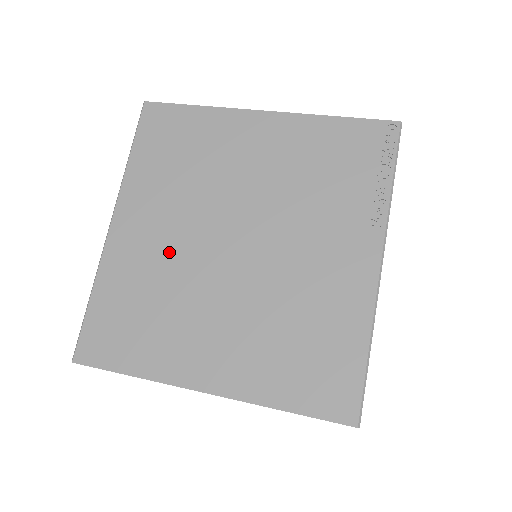
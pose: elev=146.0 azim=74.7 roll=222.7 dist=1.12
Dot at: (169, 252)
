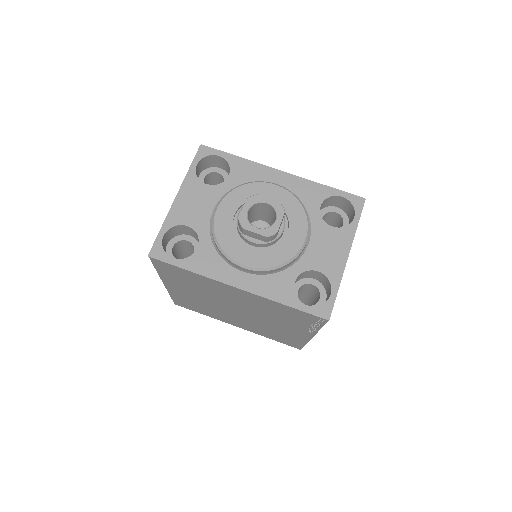
Dot at: (202, 301)
